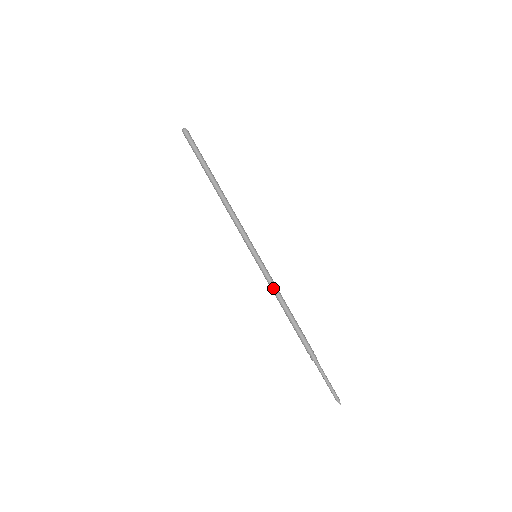
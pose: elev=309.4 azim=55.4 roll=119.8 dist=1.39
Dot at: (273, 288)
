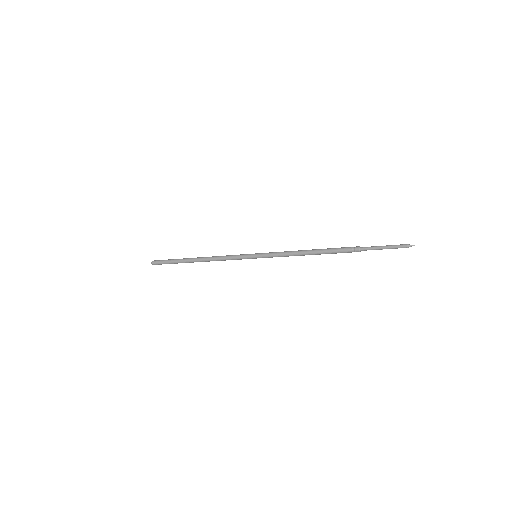
Dot at: (284, 255)
